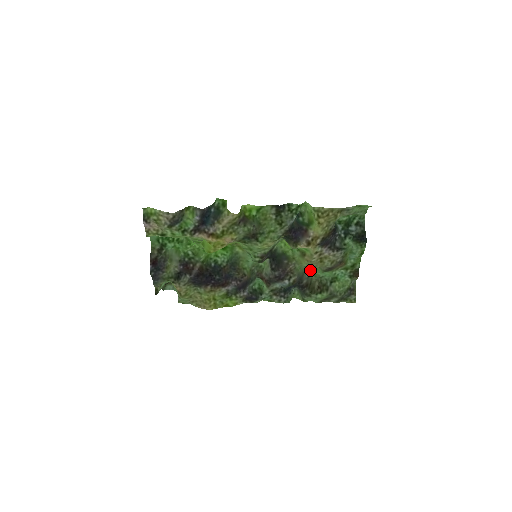
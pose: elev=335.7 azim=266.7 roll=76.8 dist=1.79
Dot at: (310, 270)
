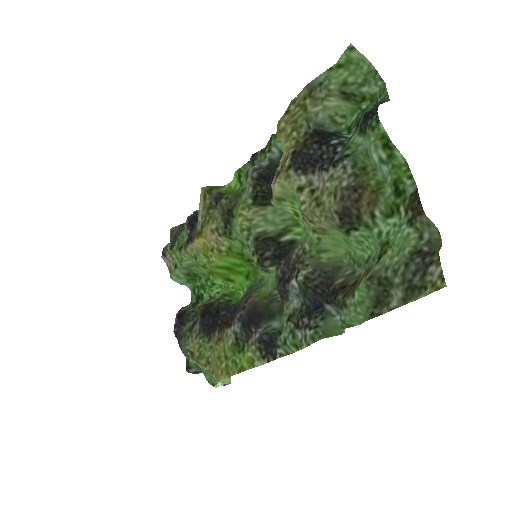
Dot at: (350, 257)
